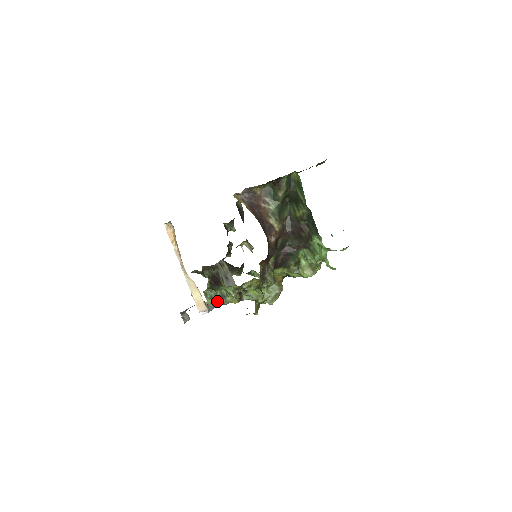
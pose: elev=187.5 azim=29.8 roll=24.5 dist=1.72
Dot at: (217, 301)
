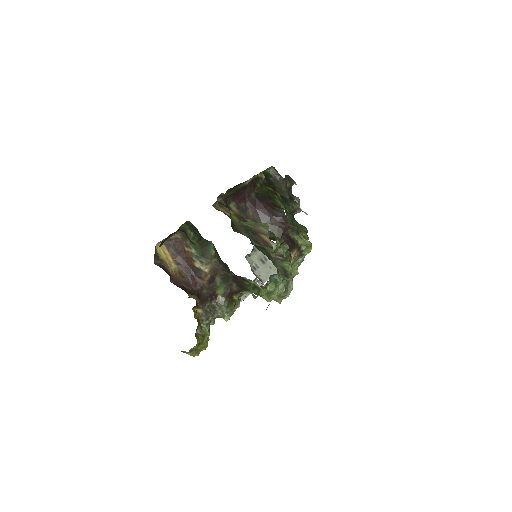
Dot at: occluded
